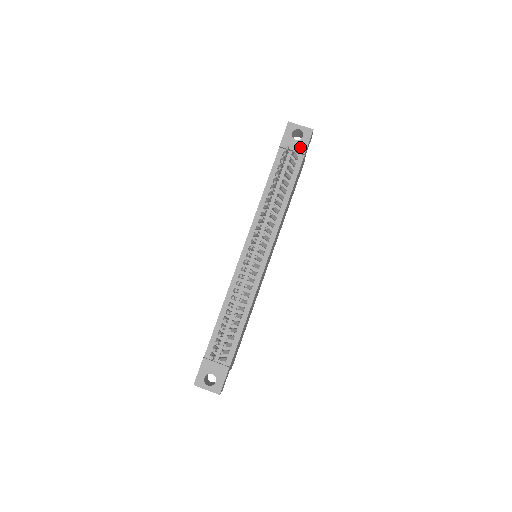
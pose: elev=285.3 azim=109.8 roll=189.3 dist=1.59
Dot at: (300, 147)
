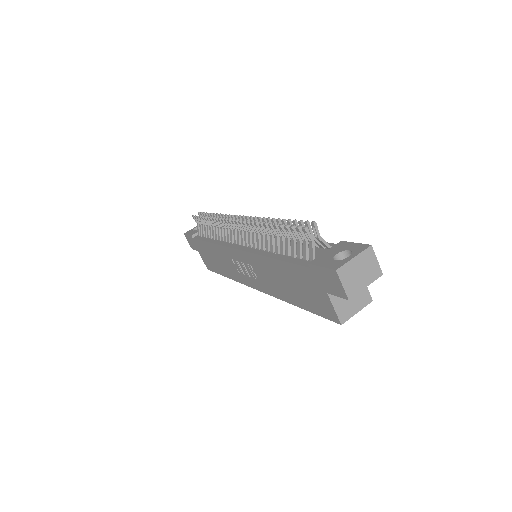
Dot at: occluded
